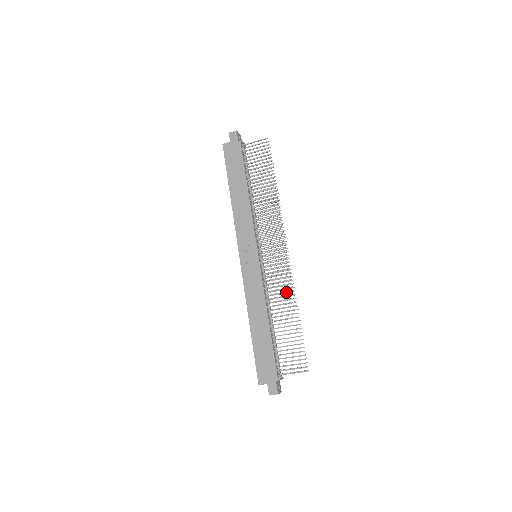
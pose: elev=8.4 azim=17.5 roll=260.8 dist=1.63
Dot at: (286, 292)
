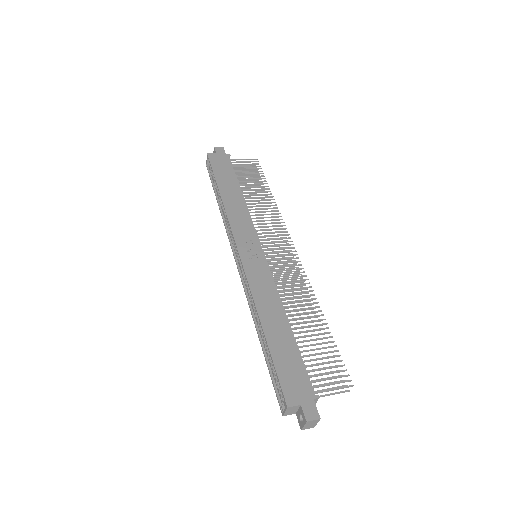
Dot at: (300, 297)
